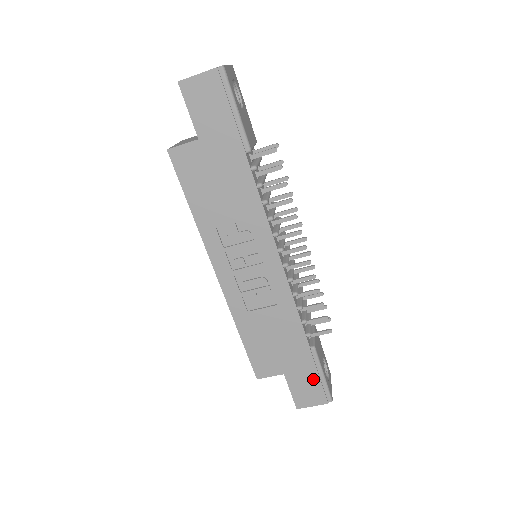
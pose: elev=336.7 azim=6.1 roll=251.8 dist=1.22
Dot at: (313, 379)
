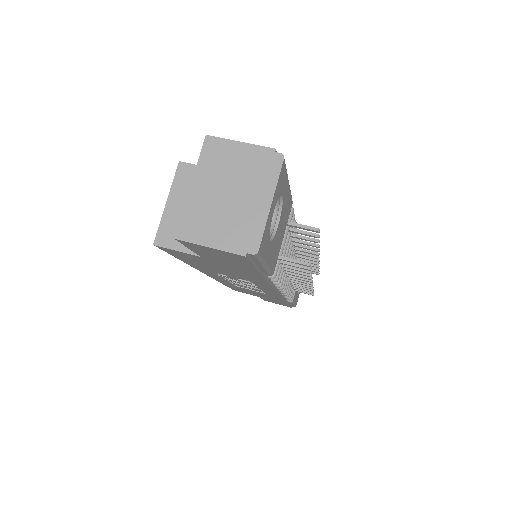
Dot at: (284, 304)
